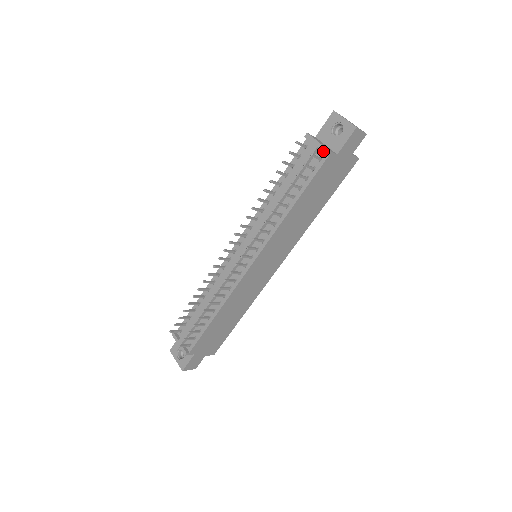
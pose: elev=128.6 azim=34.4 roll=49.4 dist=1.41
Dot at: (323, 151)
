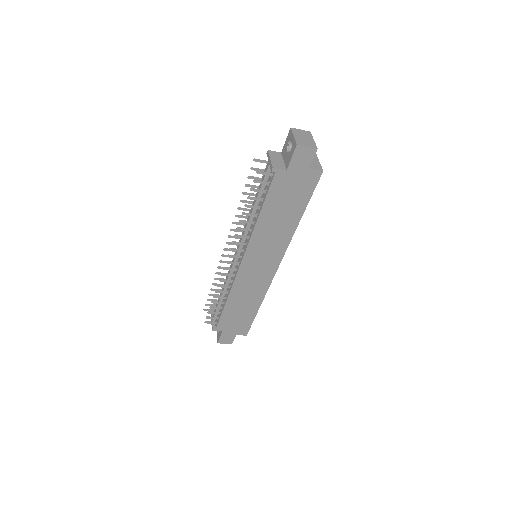
Dot at: (270, 168)
